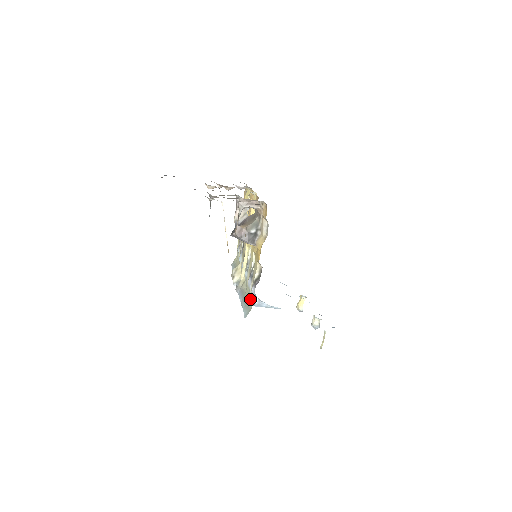
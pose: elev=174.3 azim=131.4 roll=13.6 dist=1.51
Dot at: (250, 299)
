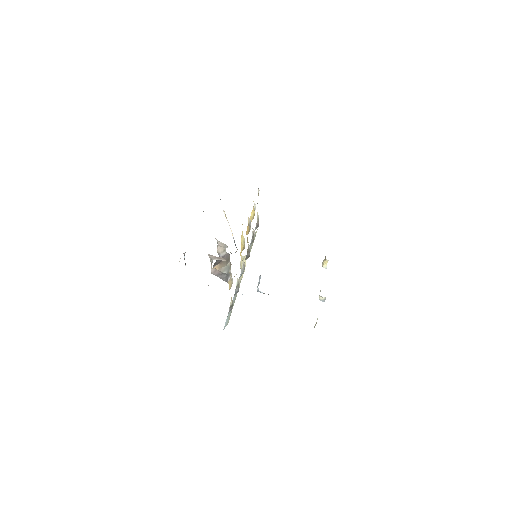
Dot at: (231, 312)
